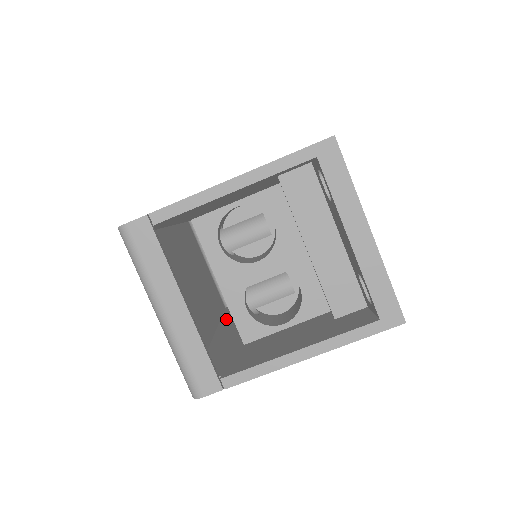
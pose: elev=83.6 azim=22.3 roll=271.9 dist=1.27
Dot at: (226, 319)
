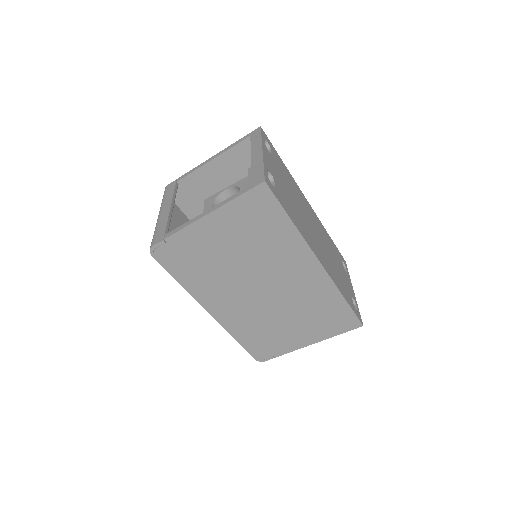
Dot at: occluded
